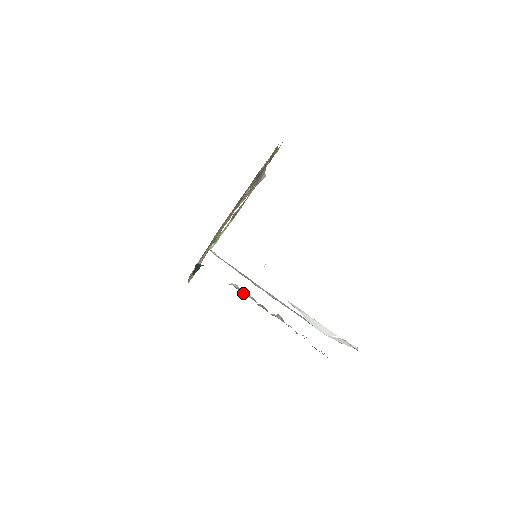
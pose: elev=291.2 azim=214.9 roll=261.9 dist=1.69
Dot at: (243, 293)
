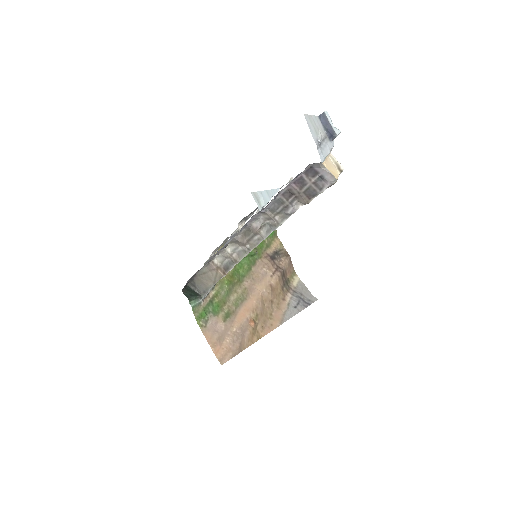
Dot at: (231, 259)
